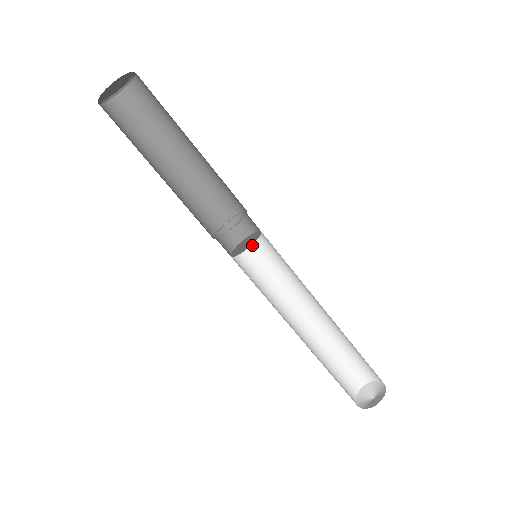
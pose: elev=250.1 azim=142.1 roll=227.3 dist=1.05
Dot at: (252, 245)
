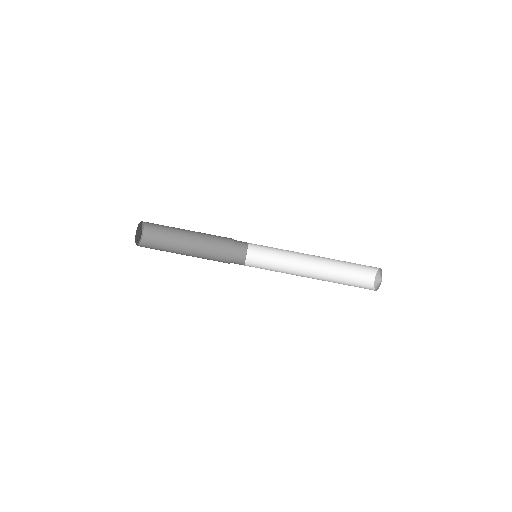
Dot at: (254, 245)
